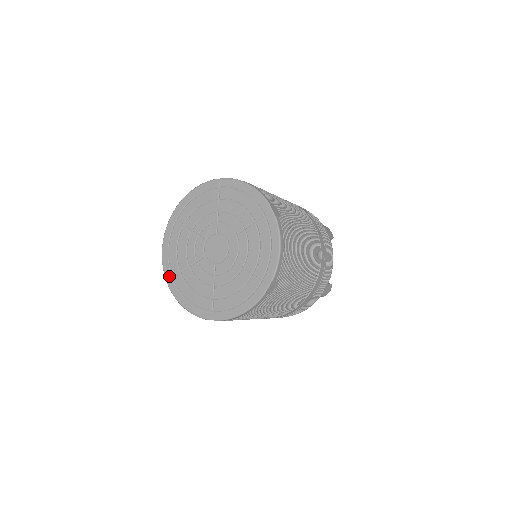
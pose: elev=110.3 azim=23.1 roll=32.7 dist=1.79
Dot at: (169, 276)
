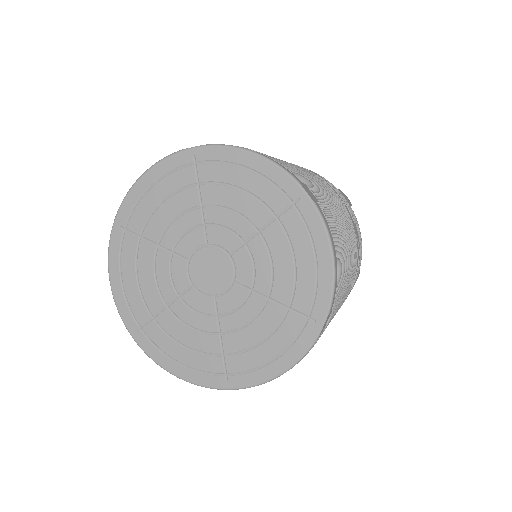
Dot at: (133, 325)
